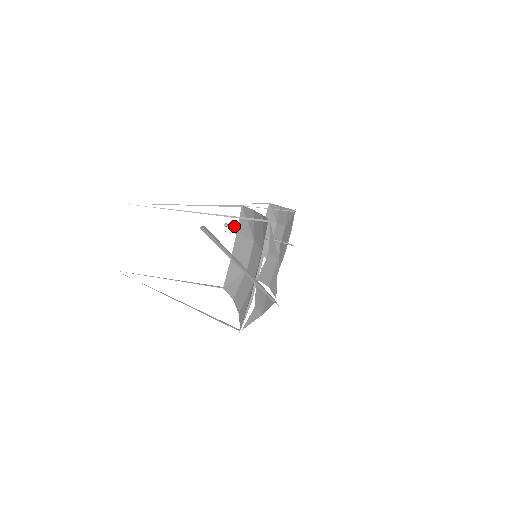
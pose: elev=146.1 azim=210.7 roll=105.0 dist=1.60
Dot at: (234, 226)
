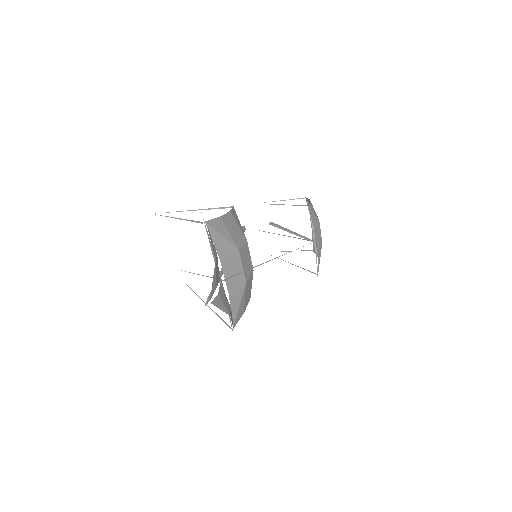
Dot at: (276, 224)
